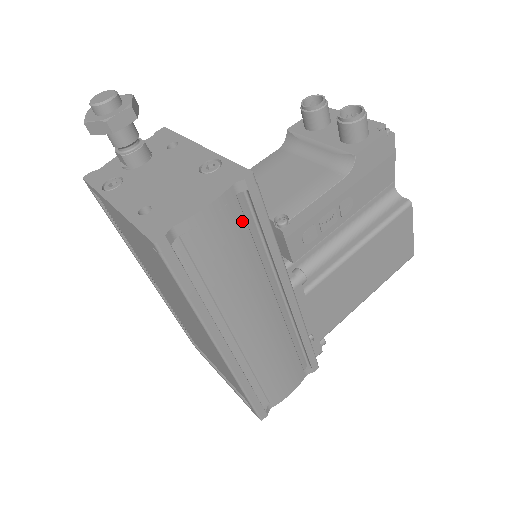
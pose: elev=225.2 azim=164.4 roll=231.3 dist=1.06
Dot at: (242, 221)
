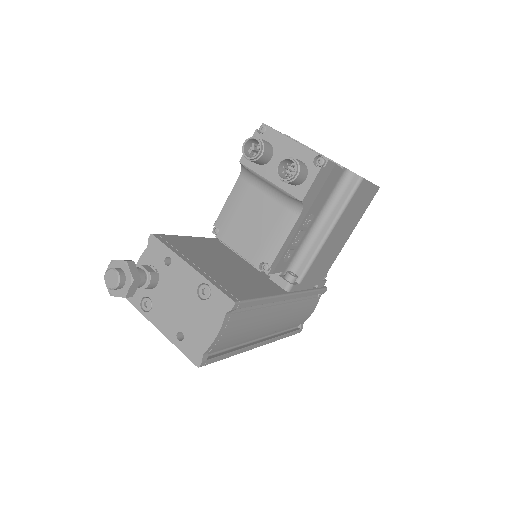
Dot at: (240, 315)
